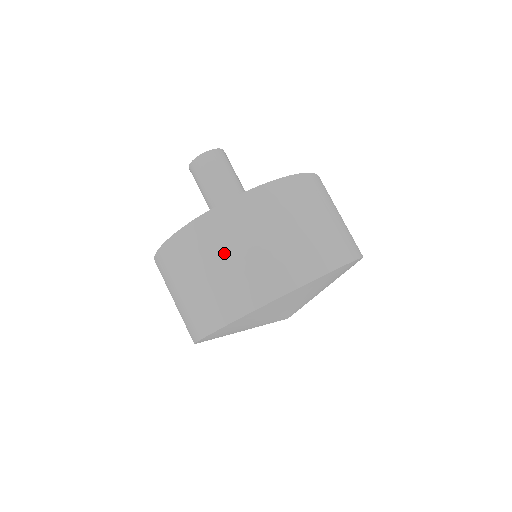
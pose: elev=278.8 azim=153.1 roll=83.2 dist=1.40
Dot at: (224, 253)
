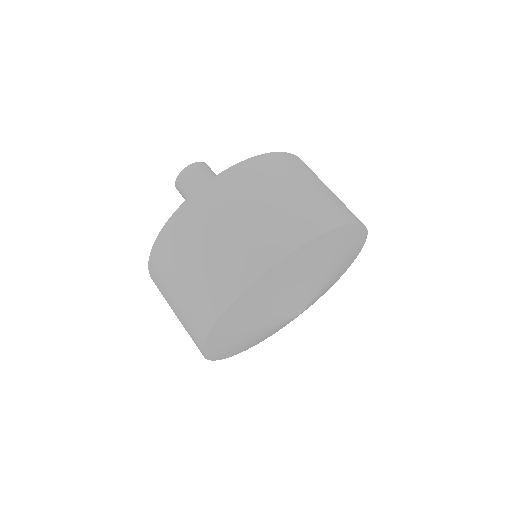
Dot at: (211, 233)
